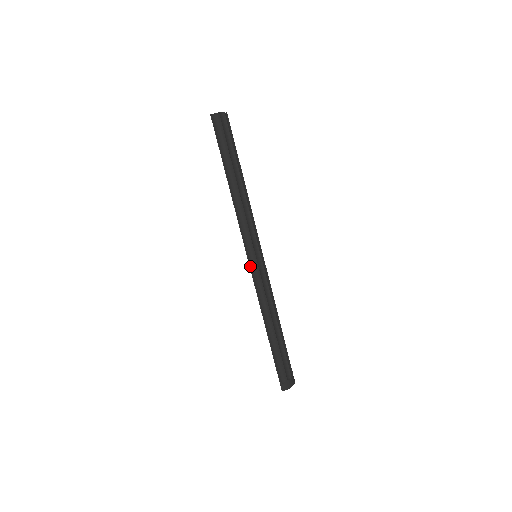
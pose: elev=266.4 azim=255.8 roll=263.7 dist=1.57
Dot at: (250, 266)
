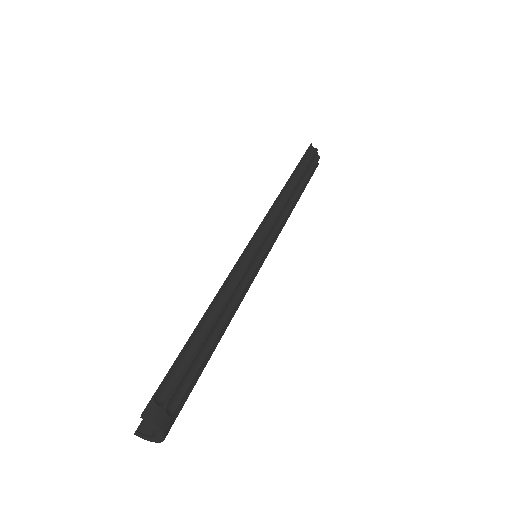
Dot at: (250, 242)
